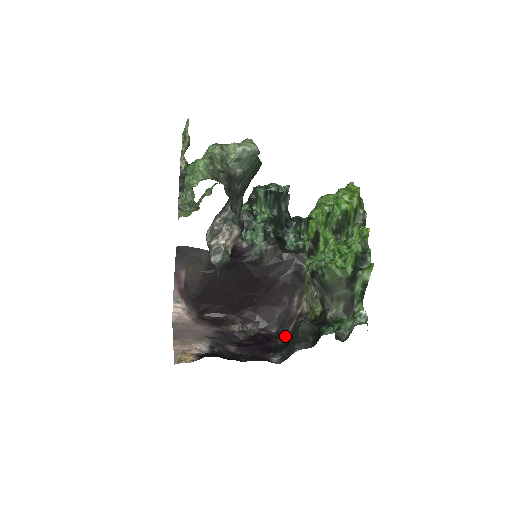
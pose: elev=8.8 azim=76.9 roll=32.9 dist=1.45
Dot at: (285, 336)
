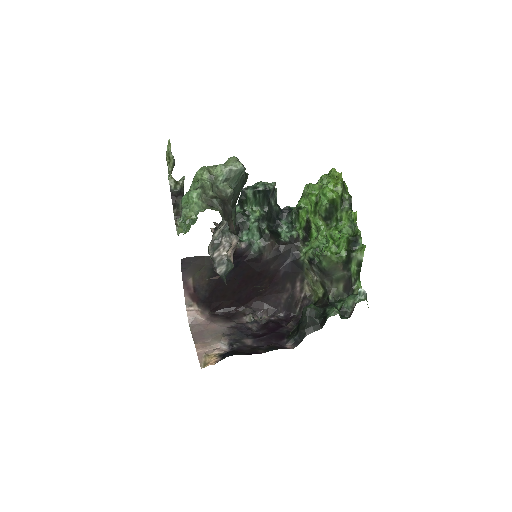
Dot at: (293, 319)
